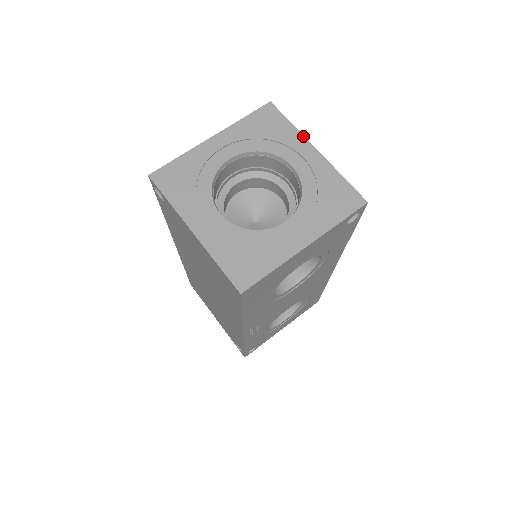
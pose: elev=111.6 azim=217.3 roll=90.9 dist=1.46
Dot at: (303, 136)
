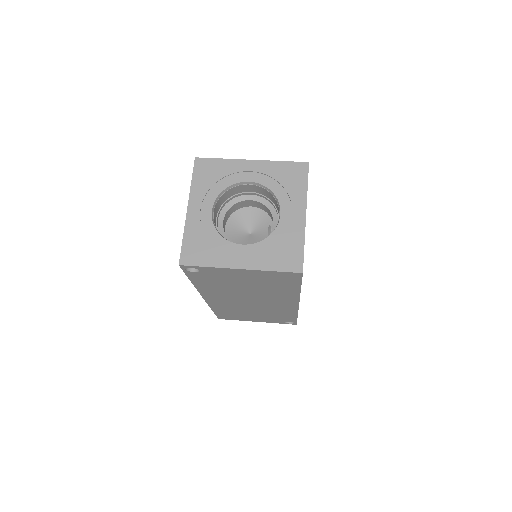
Dot at: (236, 160)
